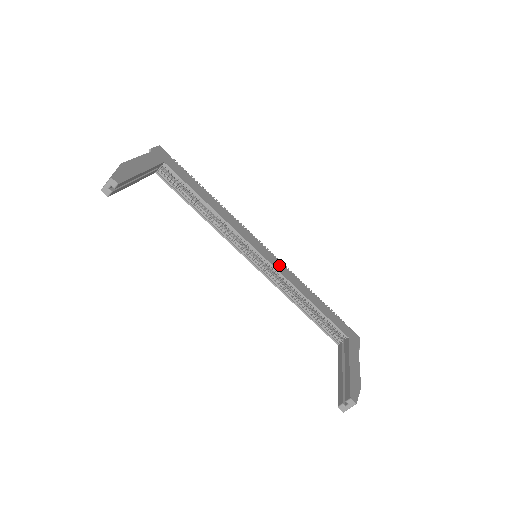
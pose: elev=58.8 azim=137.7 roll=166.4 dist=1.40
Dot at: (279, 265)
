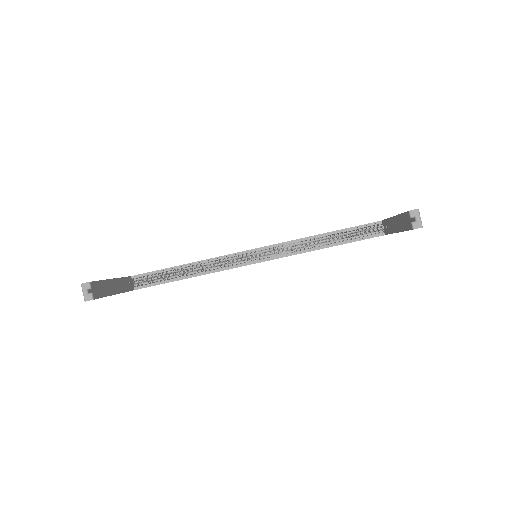
Dot at: occluded
